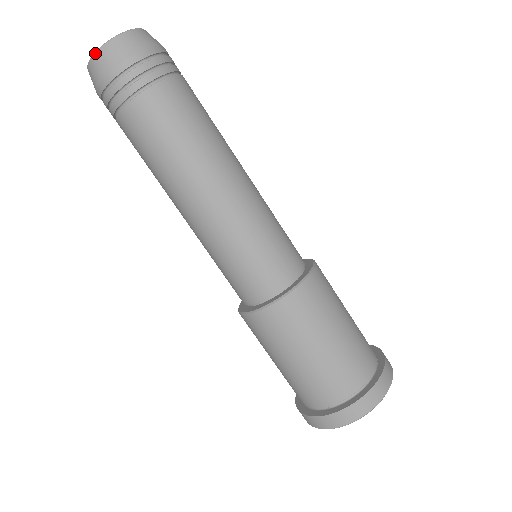
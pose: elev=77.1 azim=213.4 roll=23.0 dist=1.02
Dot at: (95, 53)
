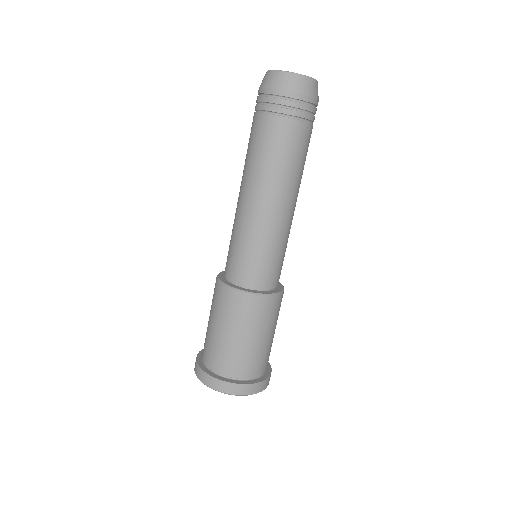
Dot at: (287, 72)
